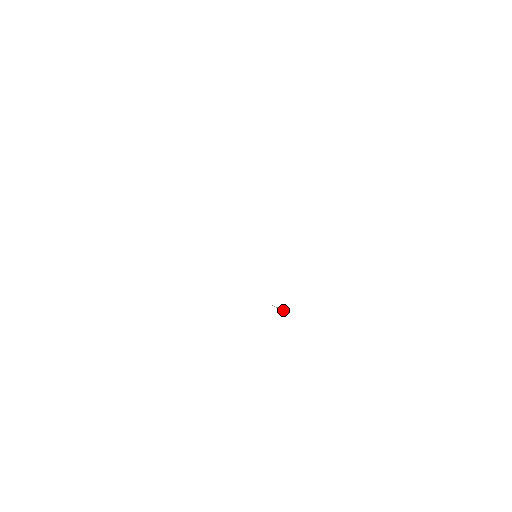
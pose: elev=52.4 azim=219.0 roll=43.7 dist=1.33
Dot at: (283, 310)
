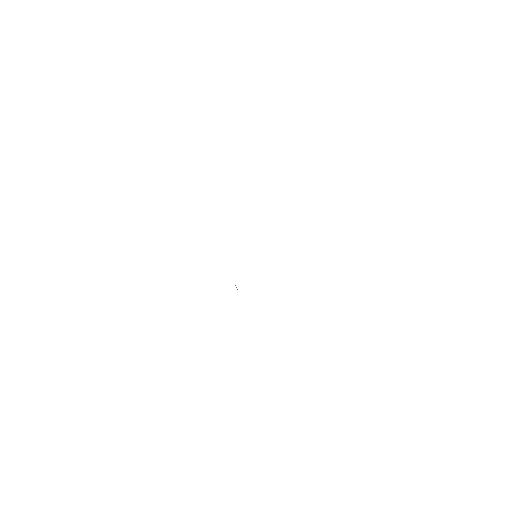
Dot at: (237, 289)
